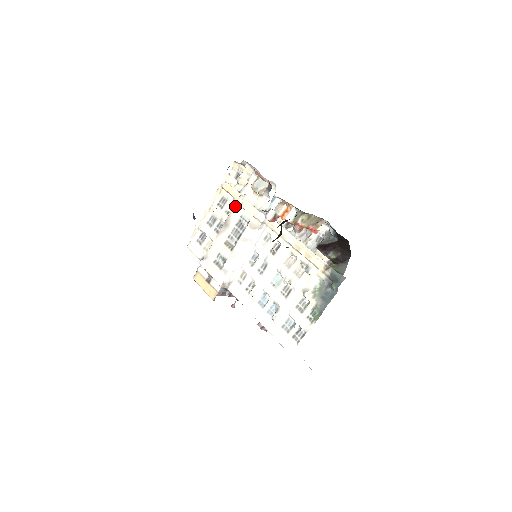
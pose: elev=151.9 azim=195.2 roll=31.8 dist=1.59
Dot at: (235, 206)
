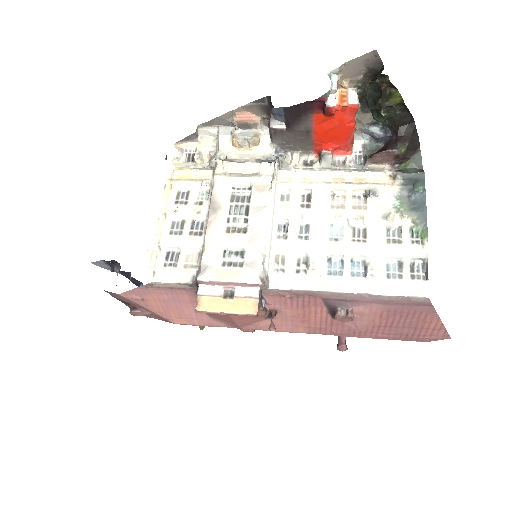
Dot at: (216, 181)
